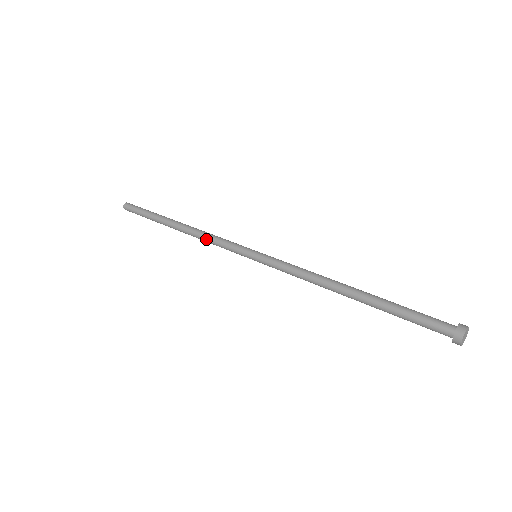
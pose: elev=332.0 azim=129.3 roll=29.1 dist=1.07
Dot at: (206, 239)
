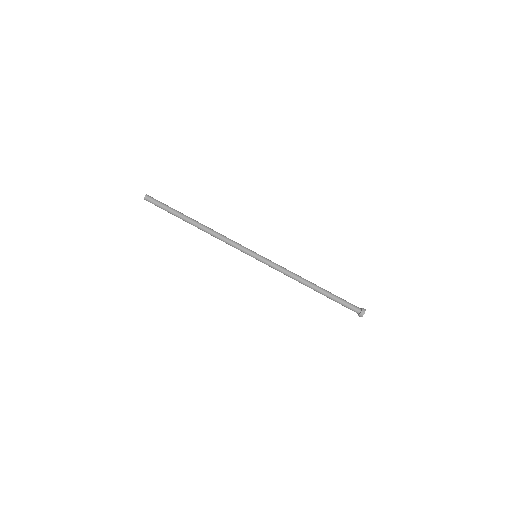
Dot at: (221, 239)
